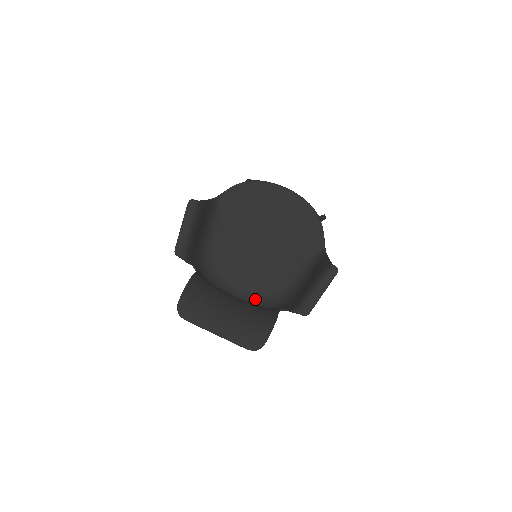
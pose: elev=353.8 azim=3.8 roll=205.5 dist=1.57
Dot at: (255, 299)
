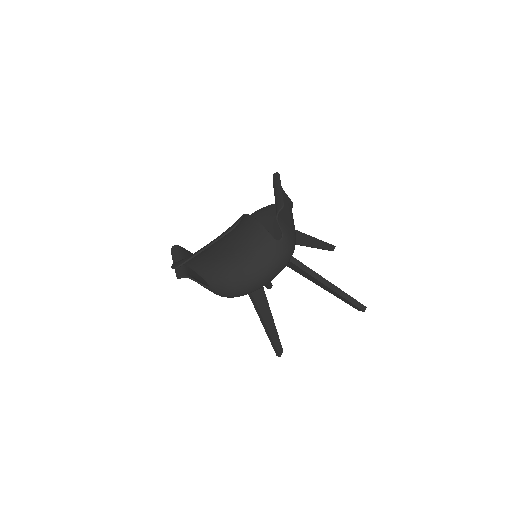
Dot at: occluded
